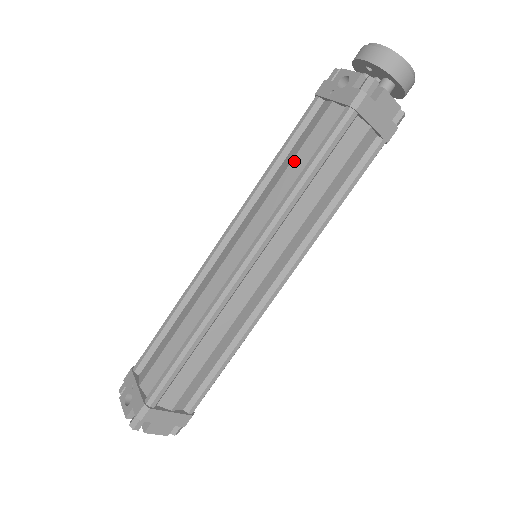
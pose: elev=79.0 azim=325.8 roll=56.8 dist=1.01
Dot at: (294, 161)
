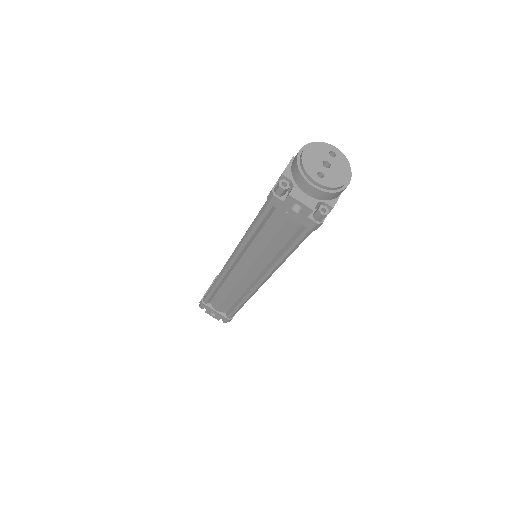
Dot at: (272, 242)
